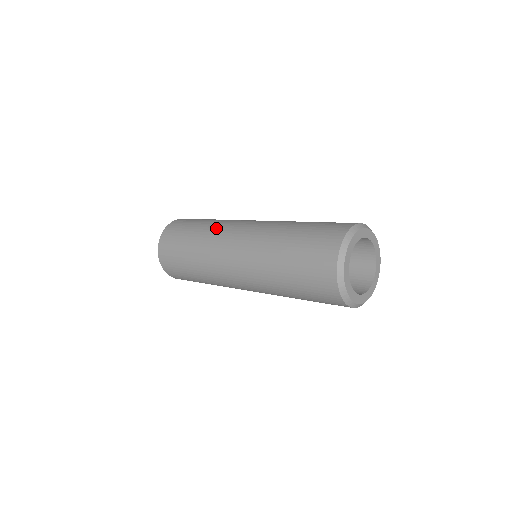
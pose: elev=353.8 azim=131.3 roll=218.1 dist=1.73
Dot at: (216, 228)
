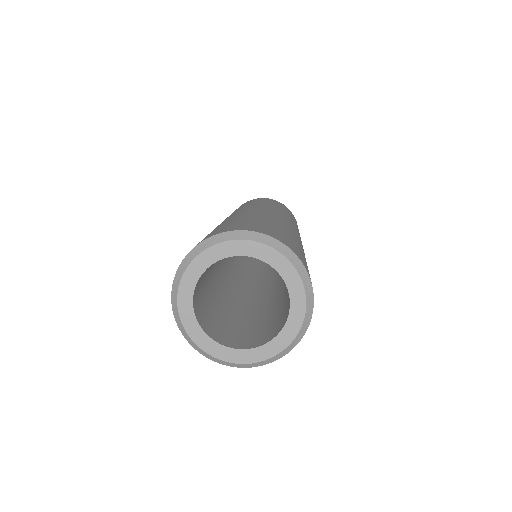
Dot at: occluded
